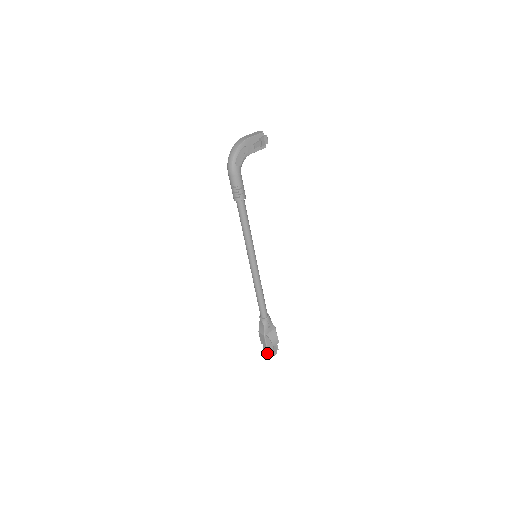
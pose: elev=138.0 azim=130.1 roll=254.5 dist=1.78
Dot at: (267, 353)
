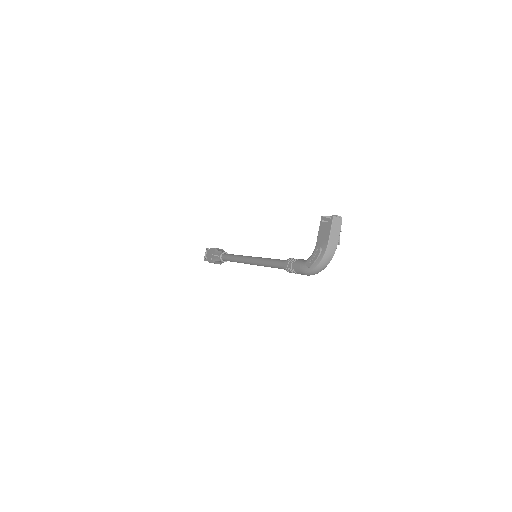
Dot at: occluded
